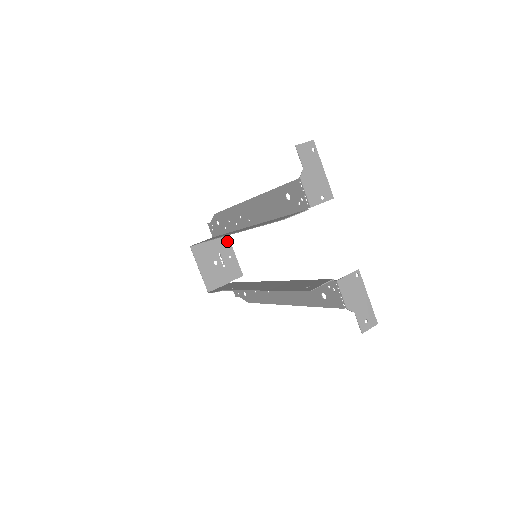
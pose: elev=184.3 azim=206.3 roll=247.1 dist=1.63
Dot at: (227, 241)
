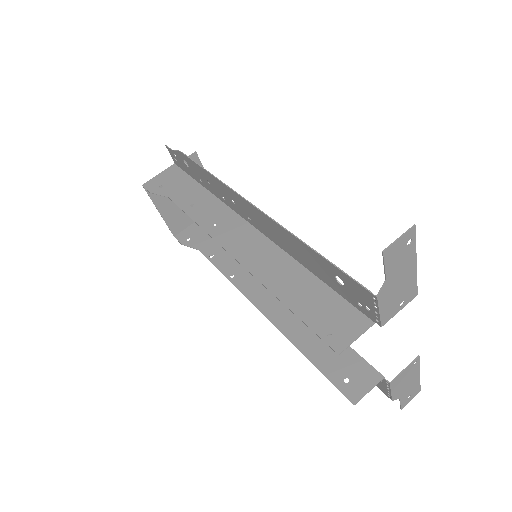
Dot at: occluded
